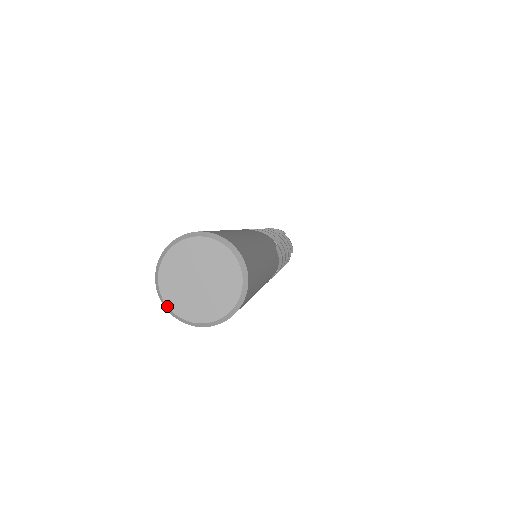
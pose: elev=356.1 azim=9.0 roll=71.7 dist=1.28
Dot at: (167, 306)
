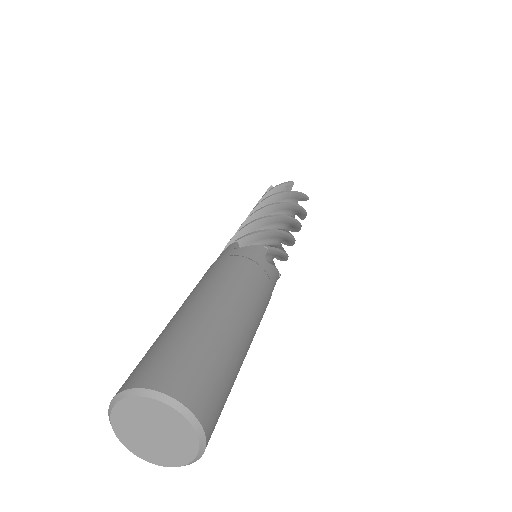
Dot at: (111, 425)
